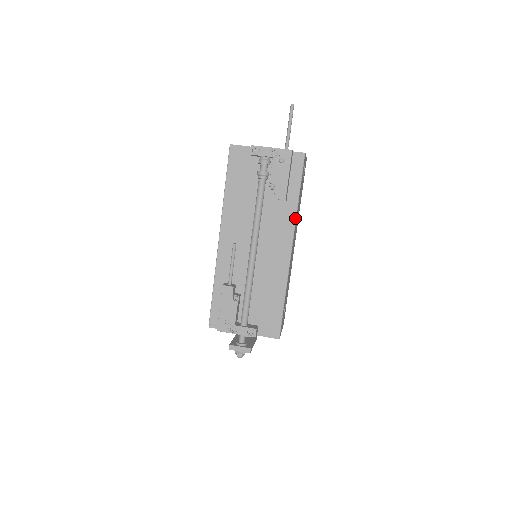
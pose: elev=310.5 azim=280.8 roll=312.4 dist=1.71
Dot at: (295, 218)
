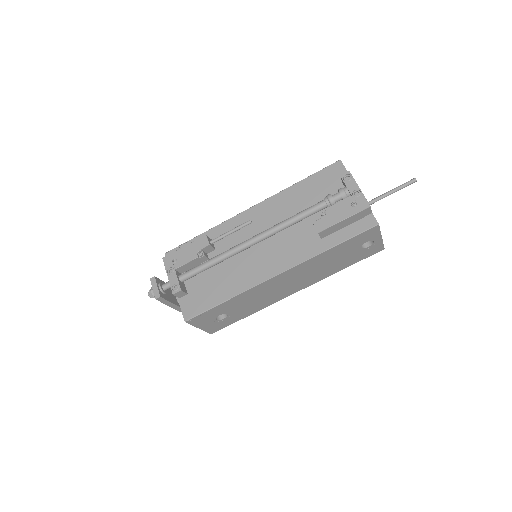
Dot at: (309, 258)
